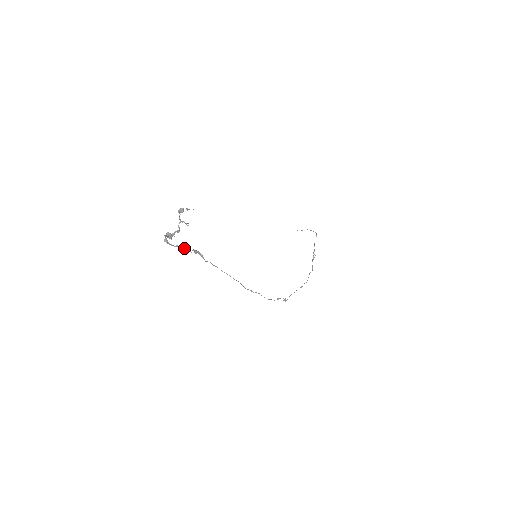
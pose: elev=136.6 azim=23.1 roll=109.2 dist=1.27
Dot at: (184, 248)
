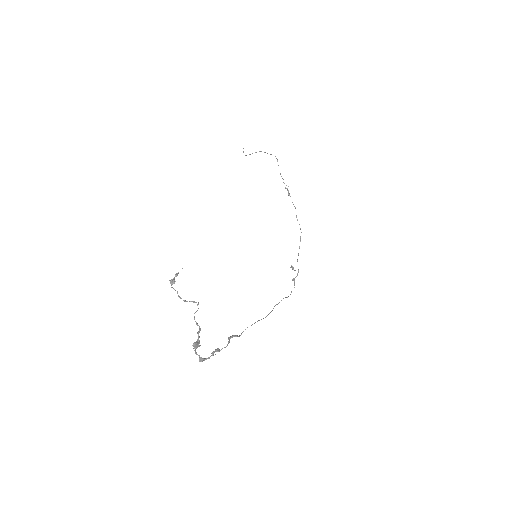
Dot at: (221, 349)
